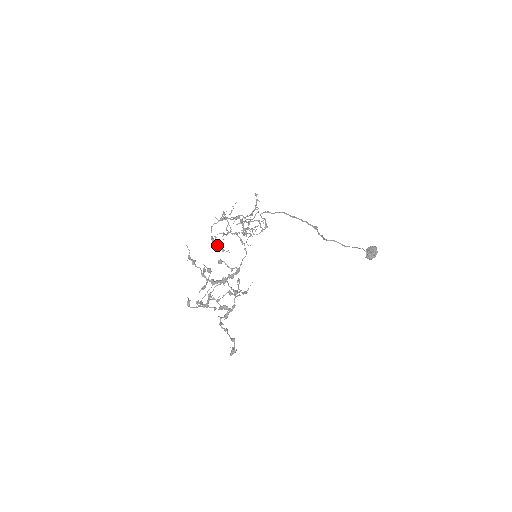
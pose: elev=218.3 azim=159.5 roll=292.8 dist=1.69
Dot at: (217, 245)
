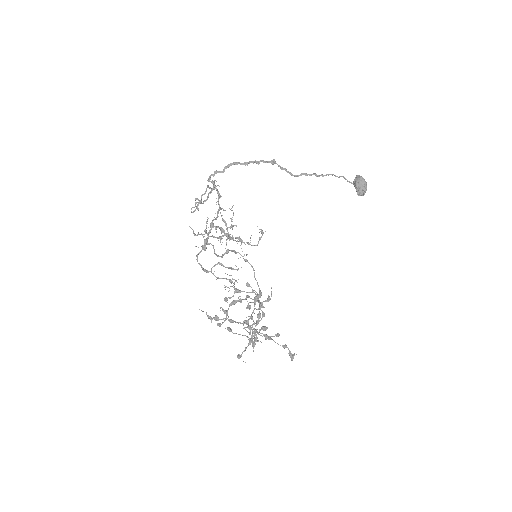
Dot at: (228, 287)
